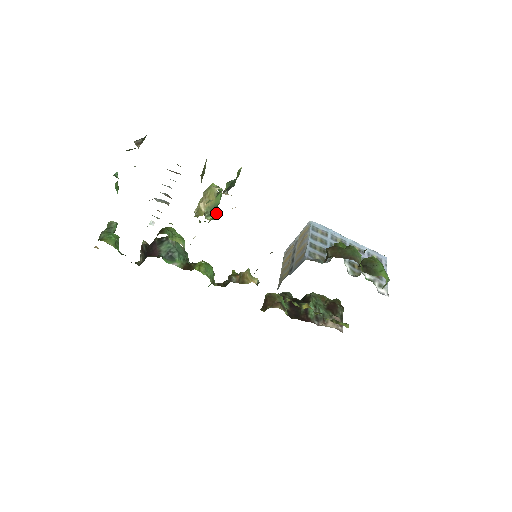
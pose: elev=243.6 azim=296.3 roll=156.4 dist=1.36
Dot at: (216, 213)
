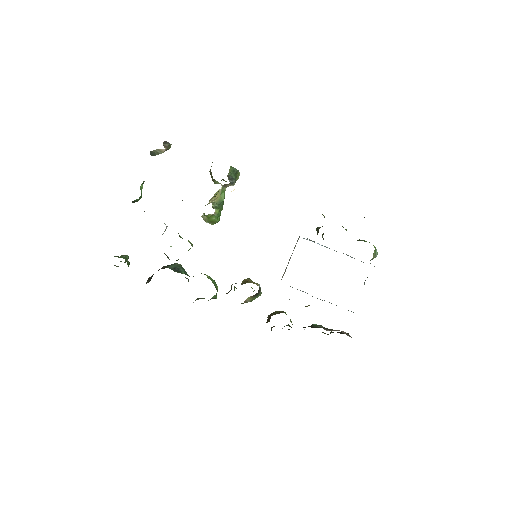
Dot at: (220, 214)
